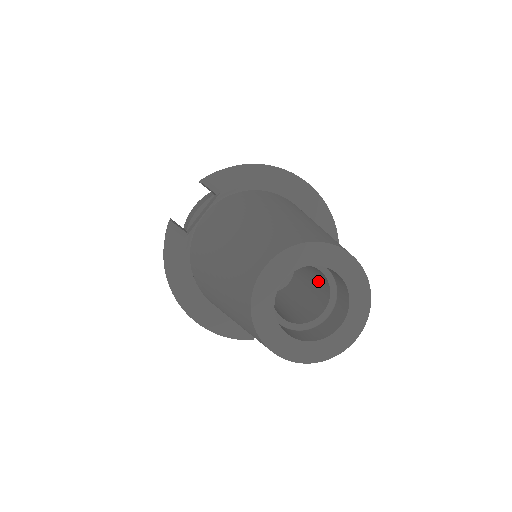
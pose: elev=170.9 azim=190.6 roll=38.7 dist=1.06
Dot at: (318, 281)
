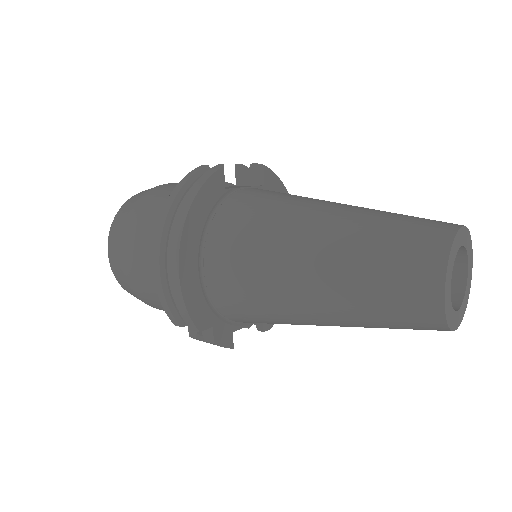
Dot at: occluded
